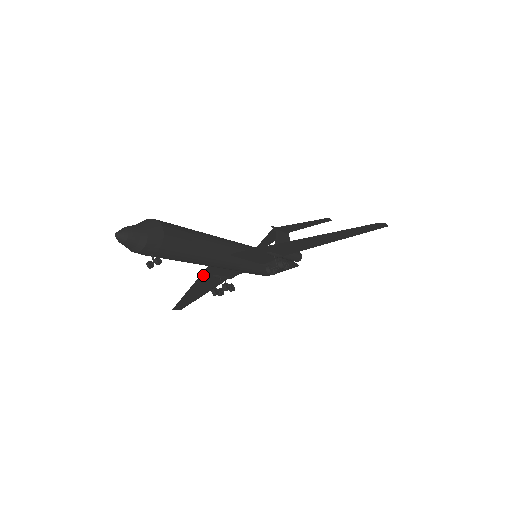
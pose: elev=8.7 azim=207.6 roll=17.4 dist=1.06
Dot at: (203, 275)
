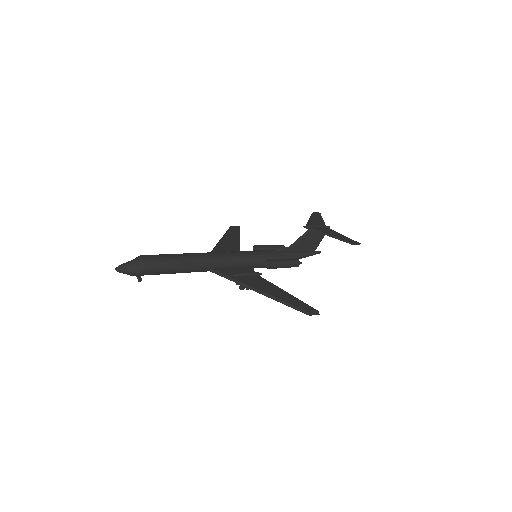
Dot at: occluded
